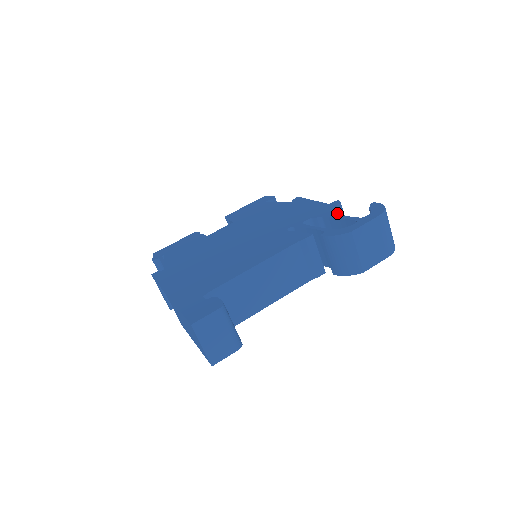
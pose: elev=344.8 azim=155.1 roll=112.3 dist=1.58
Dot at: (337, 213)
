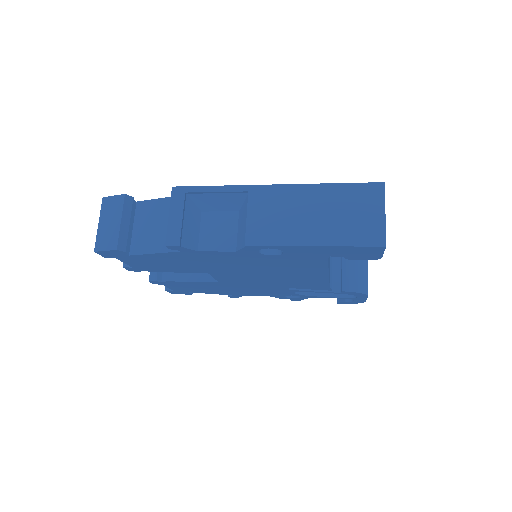
Dot at: occluded
